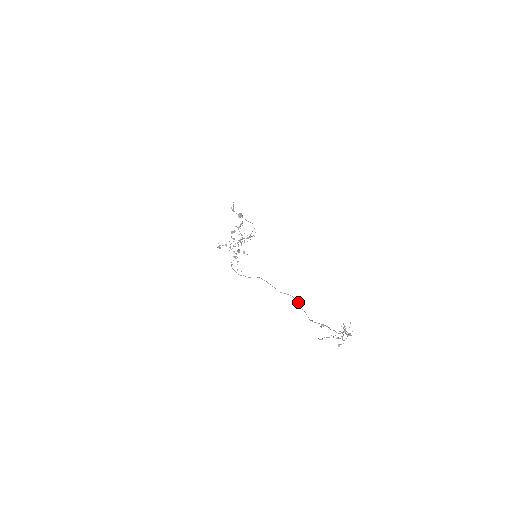
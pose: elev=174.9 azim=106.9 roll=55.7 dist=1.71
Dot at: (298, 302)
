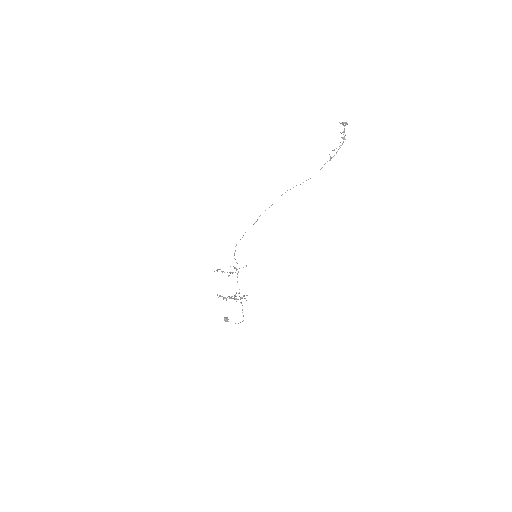
Dot at: occluded
